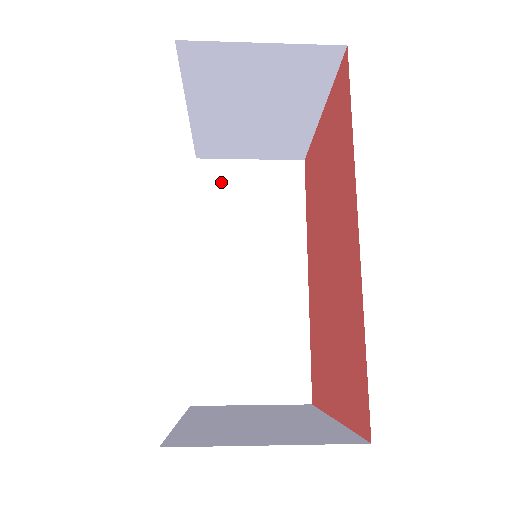
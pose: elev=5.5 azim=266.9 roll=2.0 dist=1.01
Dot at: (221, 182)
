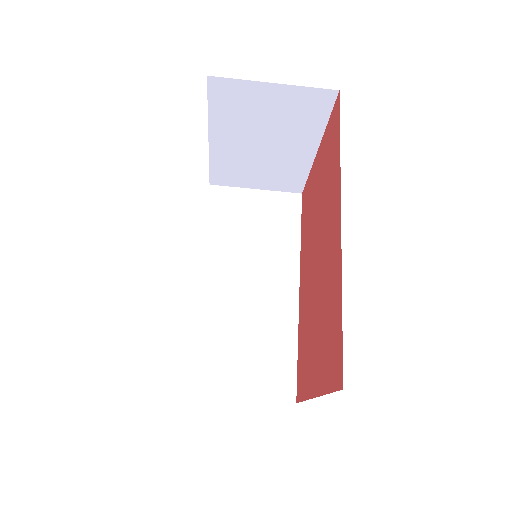
Dot at: (229, 205)
